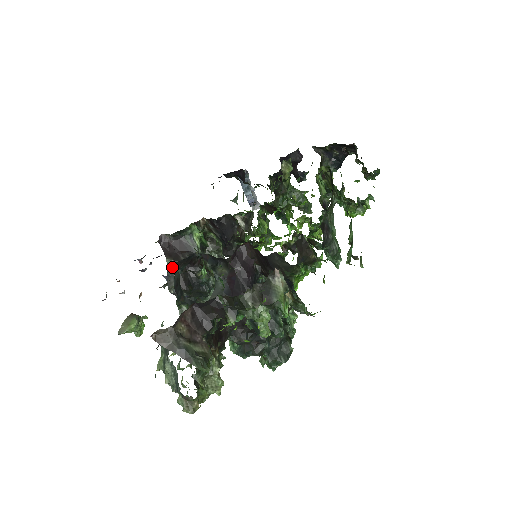
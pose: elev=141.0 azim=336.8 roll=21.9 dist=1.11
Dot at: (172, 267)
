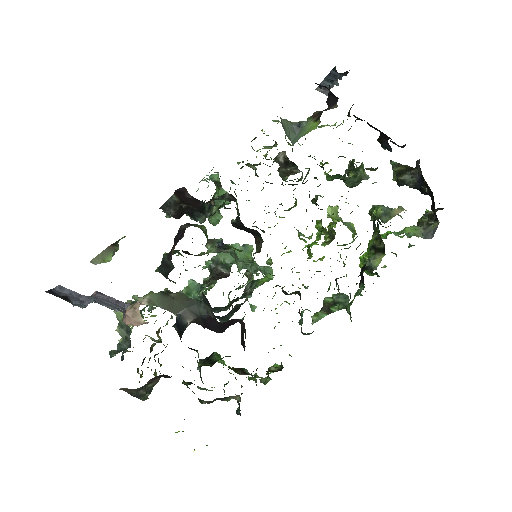
Dot at: occluded
